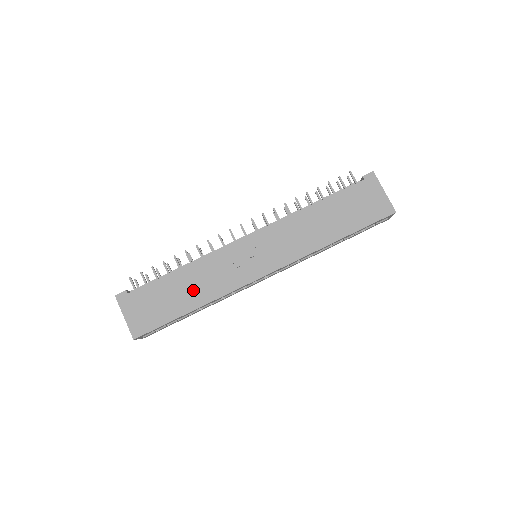
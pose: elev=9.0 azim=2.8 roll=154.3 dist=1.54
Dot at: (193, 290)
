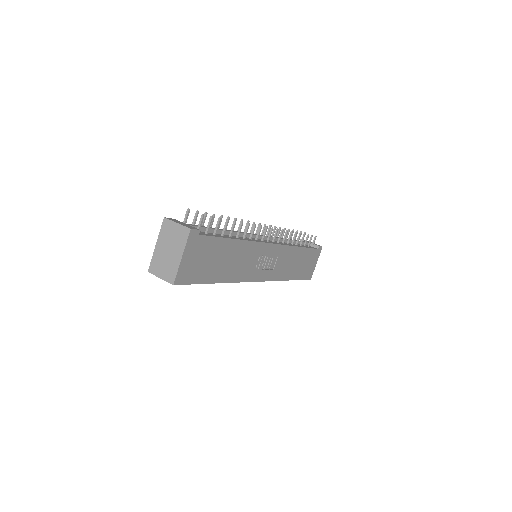
Dot at: (230, 265)
